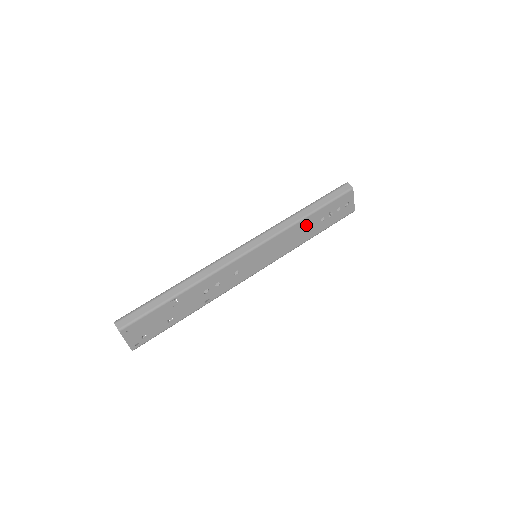
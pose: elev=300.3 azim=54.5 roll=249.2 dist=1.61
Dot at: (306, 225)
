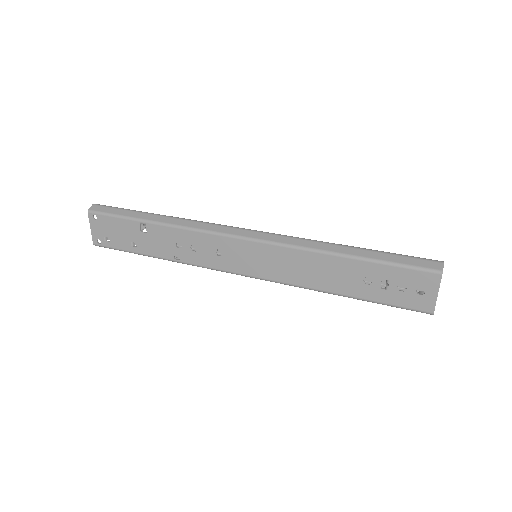
Dot at: (337, 268)
